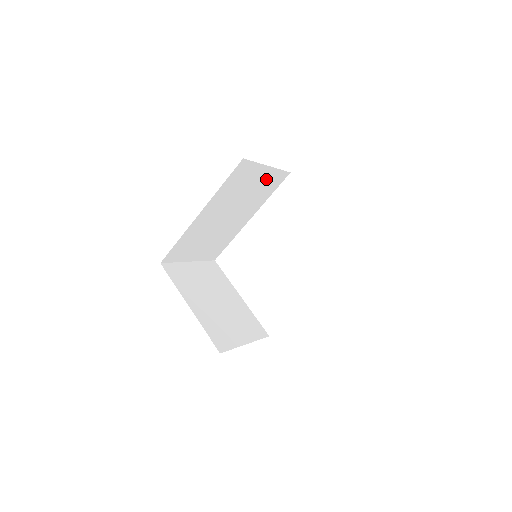
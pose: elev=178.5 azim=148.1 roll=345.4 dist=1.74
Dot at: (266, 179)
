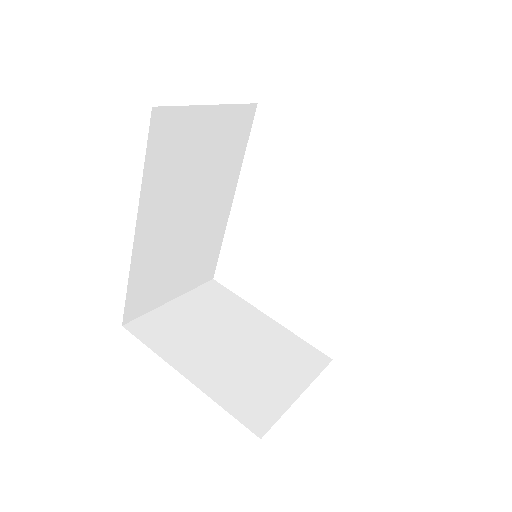
Dot at: (221, 129)
